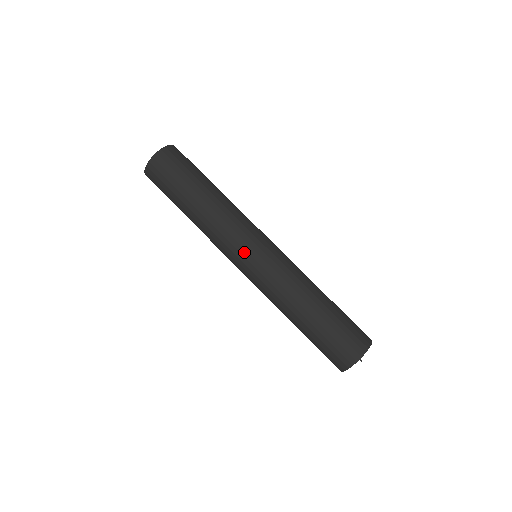
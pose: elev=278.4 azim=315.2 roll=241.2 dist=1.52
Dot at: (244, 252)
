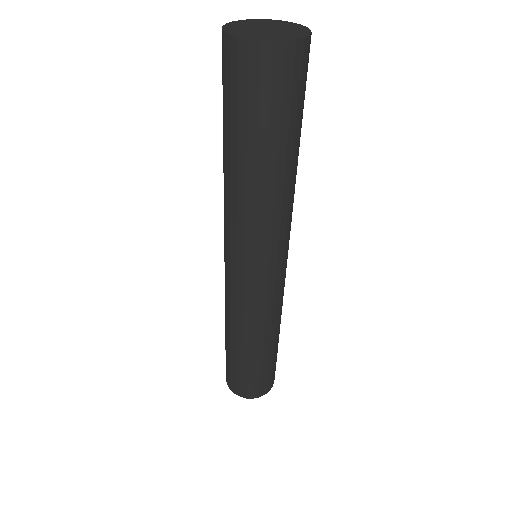
Dot at: (225, 250)
